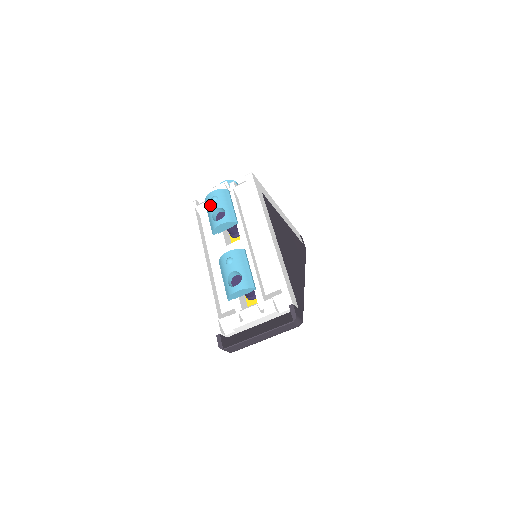
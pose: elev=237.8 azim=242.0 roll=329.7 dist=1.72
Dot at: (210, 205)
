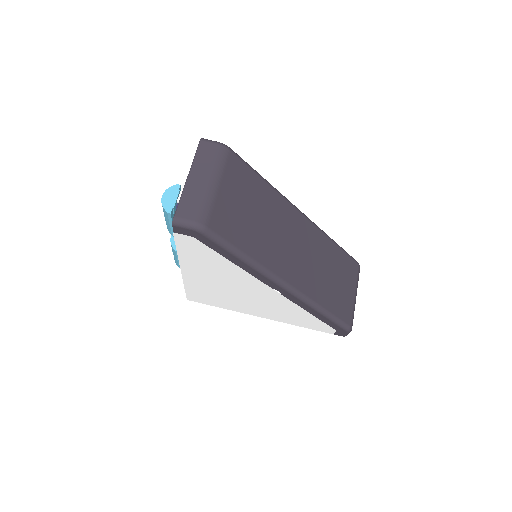
Dot at: occluded
